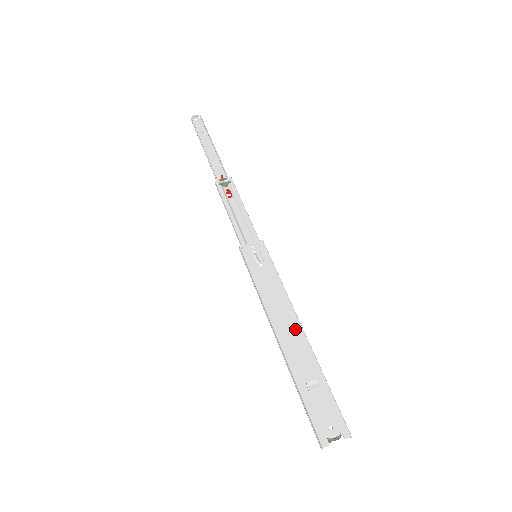
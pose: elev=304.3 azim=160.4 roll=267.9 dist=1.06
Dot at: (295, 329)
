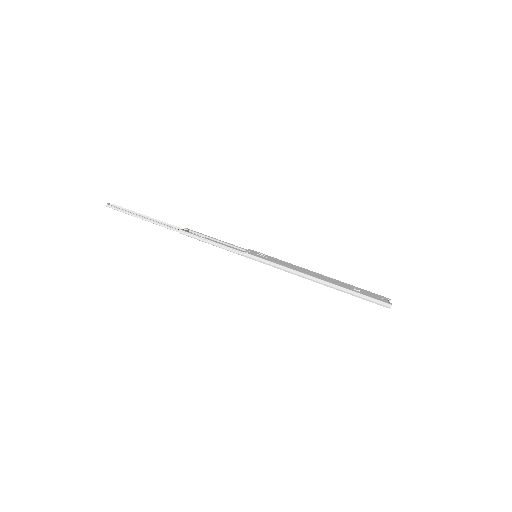
Dot at: (319, 275)
